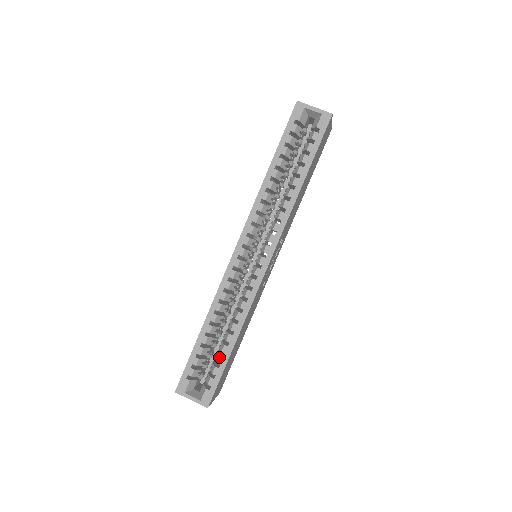
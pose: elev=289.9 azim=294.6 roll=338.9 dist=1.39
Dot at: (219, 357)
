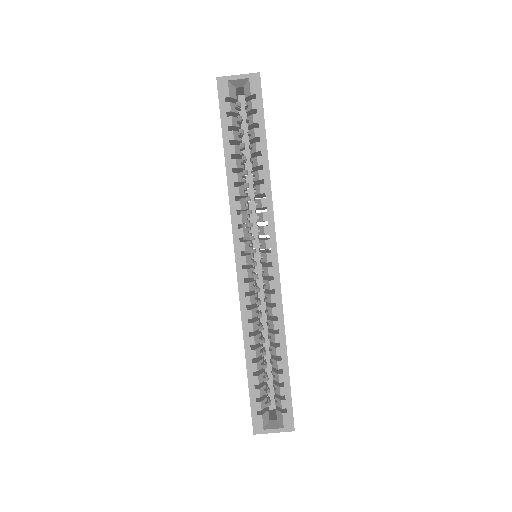
Dot at: (278, 376)
